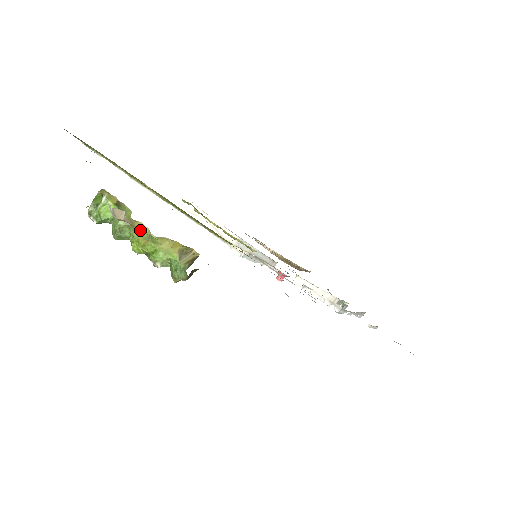
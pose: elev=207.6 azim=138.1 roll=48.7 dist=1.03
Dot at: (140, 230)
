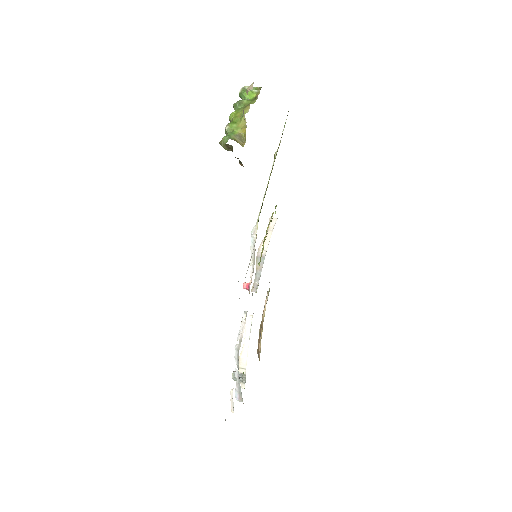
Dot at: occluded
